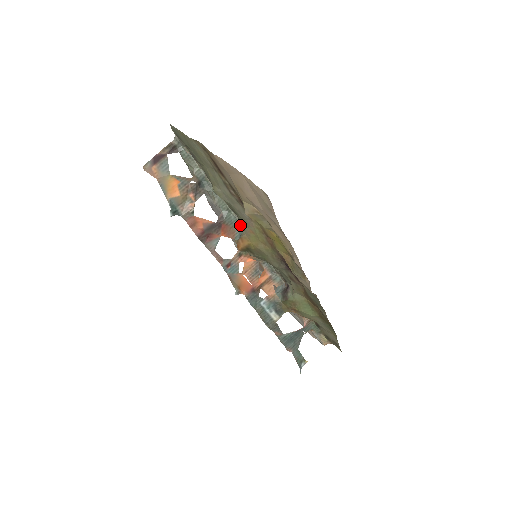
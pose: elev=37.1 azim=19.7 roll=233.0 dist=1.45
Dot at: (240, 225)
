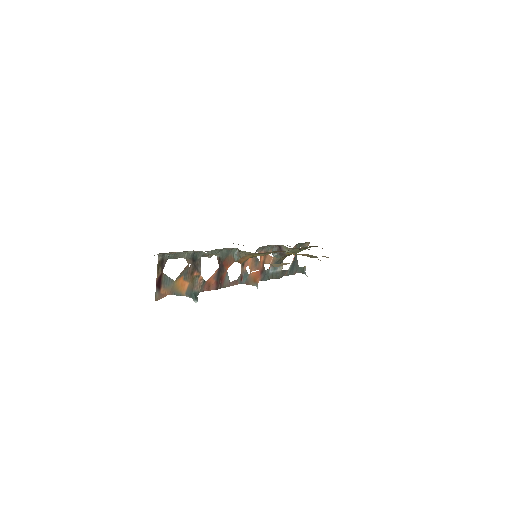
Dot at: (232, 249)
